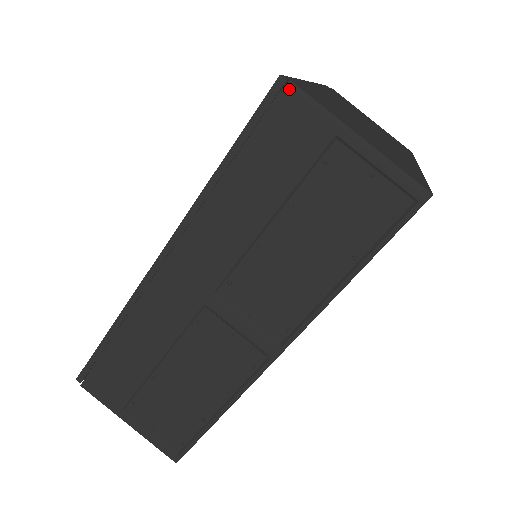
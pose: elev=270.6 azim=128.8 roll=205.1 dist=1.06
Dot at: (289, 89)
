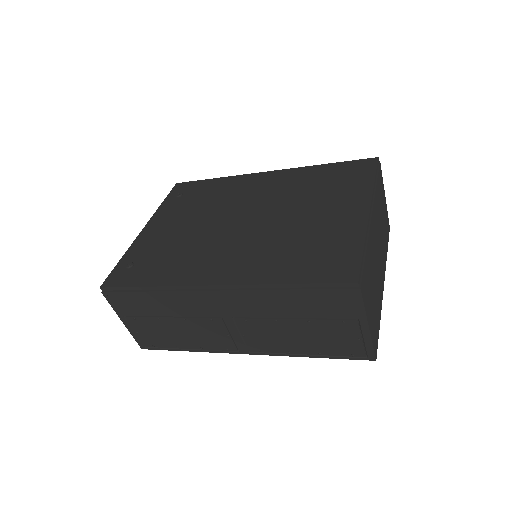
Dot at: (356, 291)
